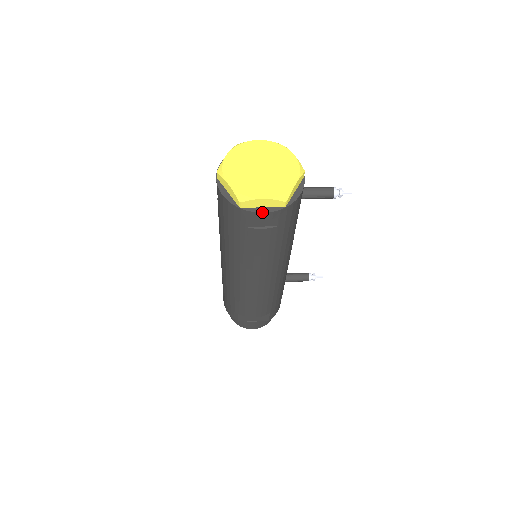
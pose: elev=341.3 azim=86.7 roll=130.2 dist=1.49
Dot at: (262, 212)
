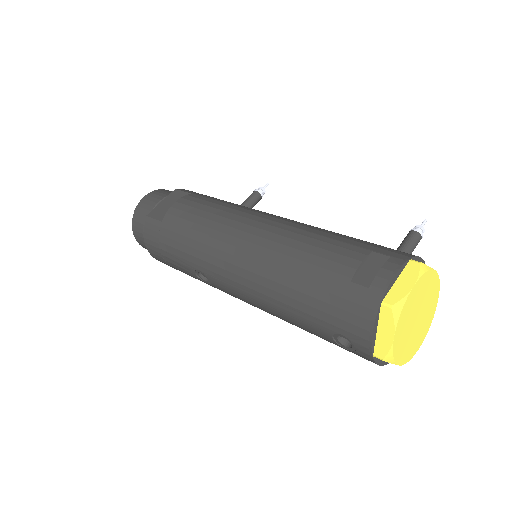
Dot at: occluded
